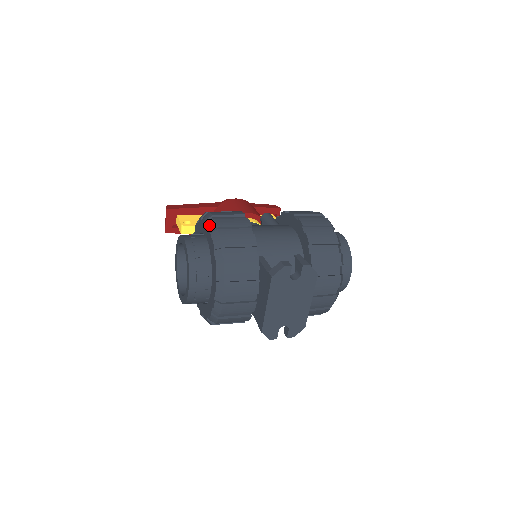
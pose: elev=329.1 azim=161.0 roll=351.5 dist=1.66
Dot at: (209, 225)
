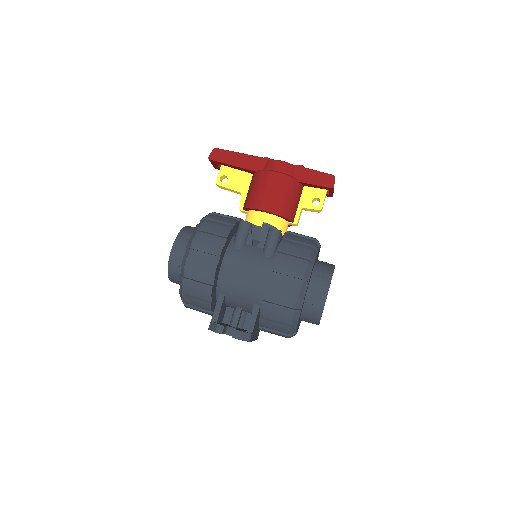
Dot at: (183, 258)
